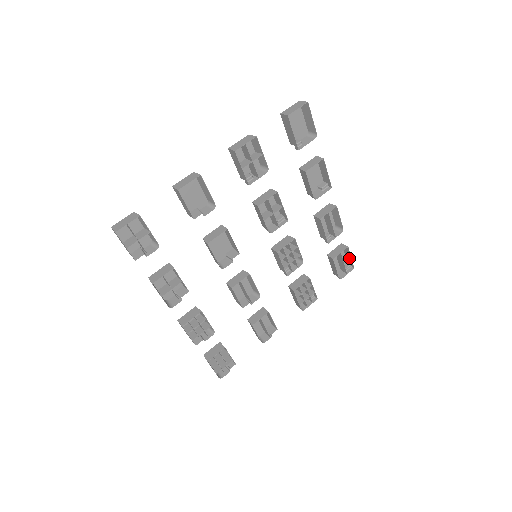
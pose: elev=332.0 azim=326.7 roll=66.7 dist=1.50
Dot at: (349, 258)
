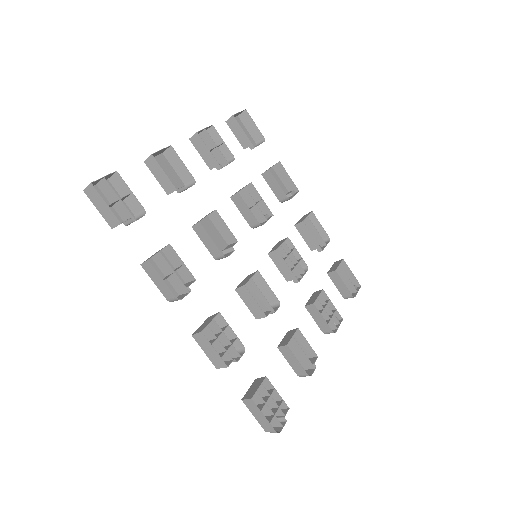
Dot at: (350, 276)
